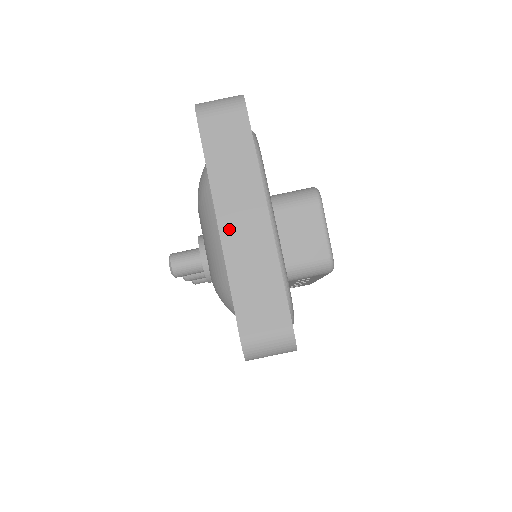
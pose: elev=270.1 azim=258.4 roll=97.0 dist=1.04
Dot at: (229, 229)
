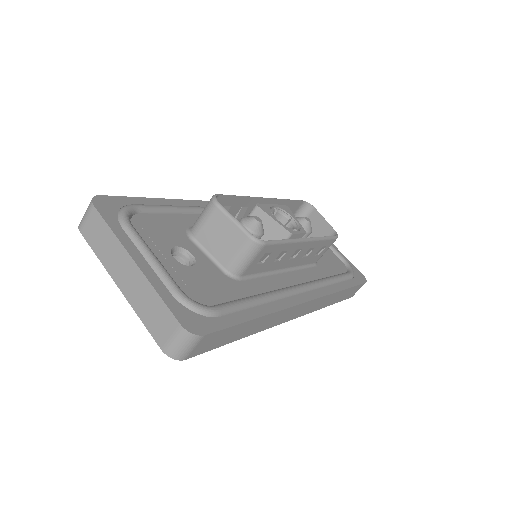
Dot at: (123, 286)
